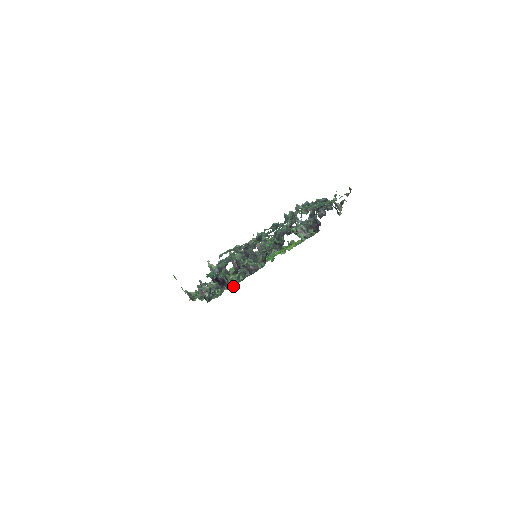
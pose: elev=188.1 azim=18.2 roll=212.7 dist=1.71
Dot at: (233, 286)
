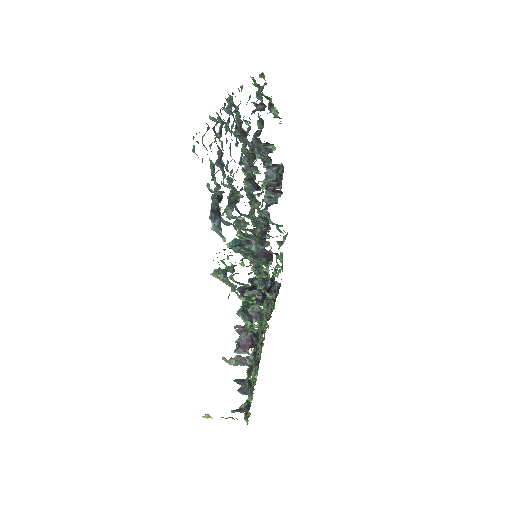
Dot at: (256, 241)
